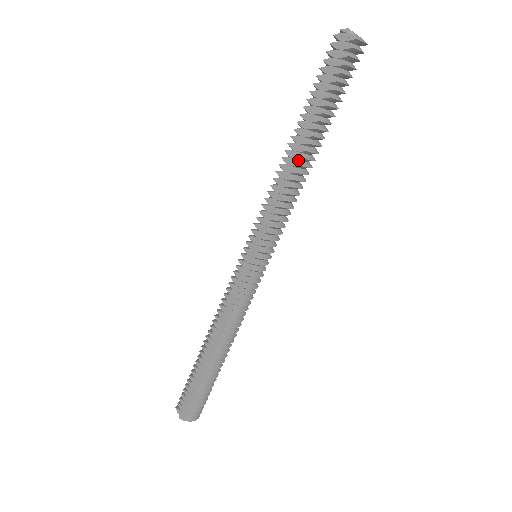
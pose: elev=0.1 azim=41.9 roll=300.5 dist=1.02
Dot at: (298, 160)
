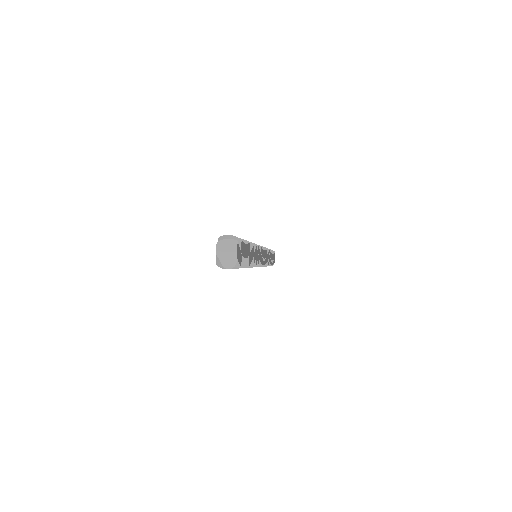
Dot at: occluded
